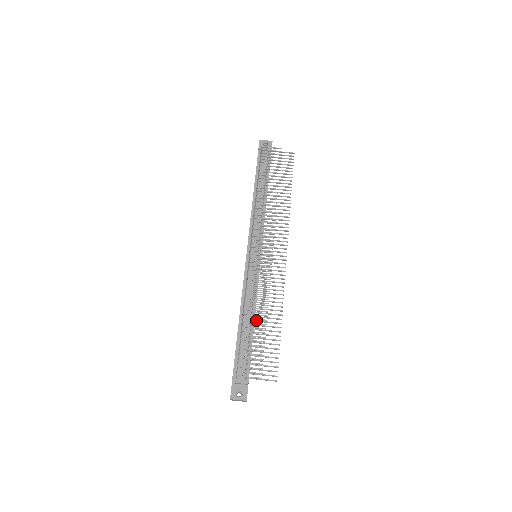
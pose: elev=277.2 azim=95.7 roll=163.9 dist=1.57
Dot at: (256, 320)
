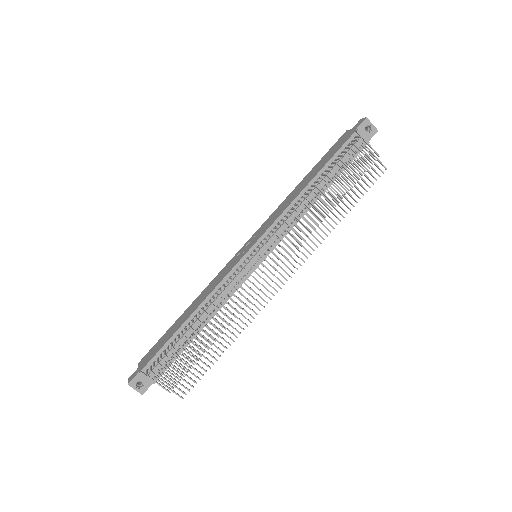
Dot at: occluded
